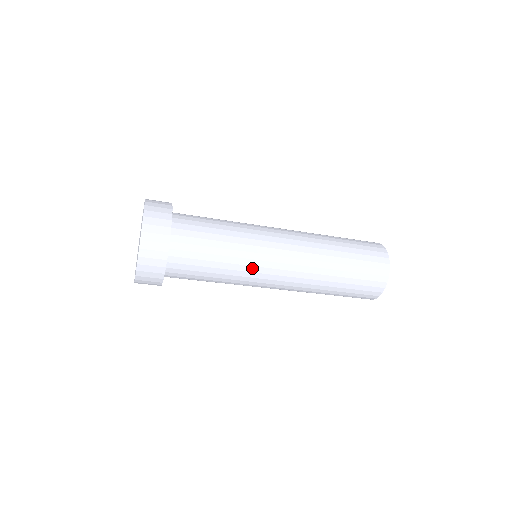
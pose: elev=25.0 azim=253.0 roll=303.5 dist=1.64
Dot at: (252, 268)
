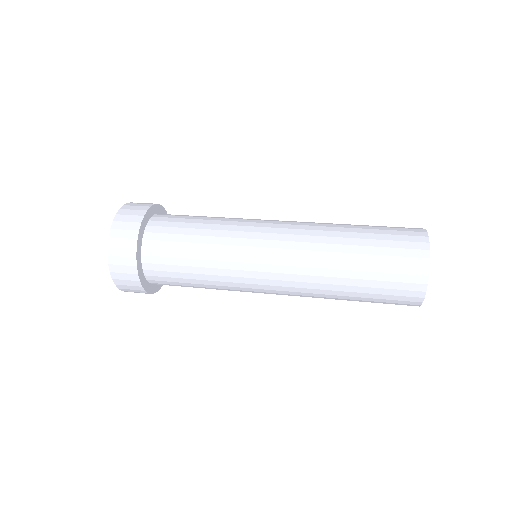
Dot at: occluded
